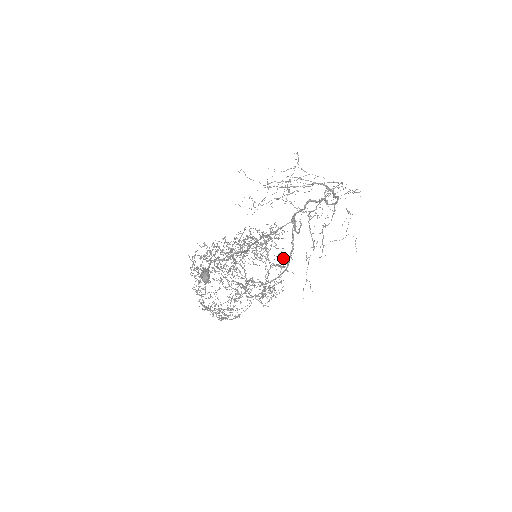
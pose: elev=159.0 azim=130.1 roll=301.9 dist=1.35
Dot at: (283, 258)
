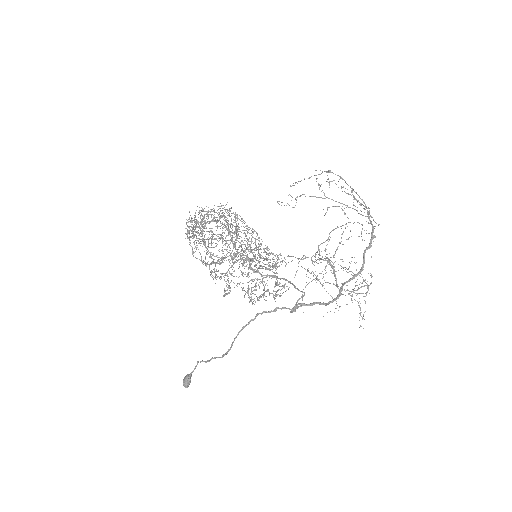
Dot at: (278, 266)
